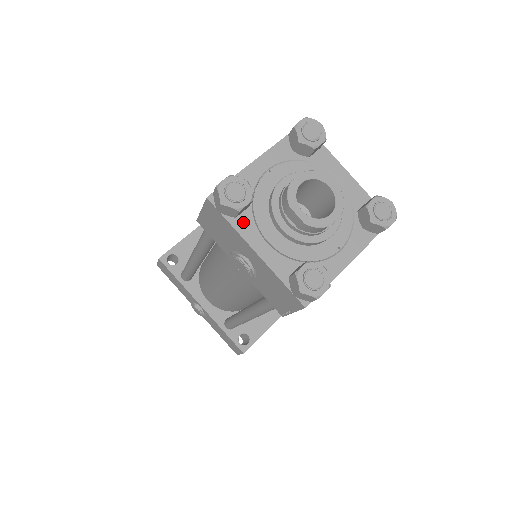
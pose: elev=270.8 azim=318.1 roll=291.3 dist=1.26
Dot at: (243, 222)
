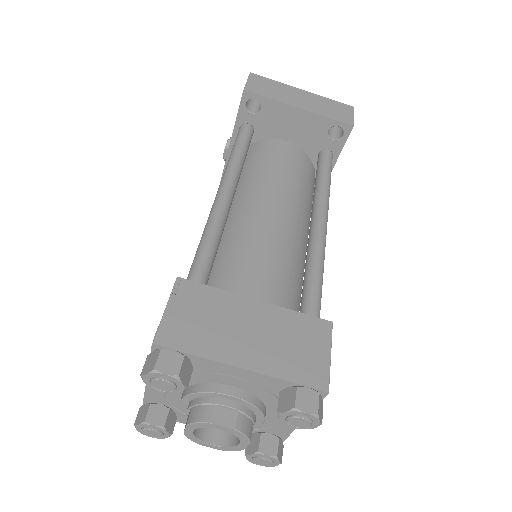
Dot at: occluded
